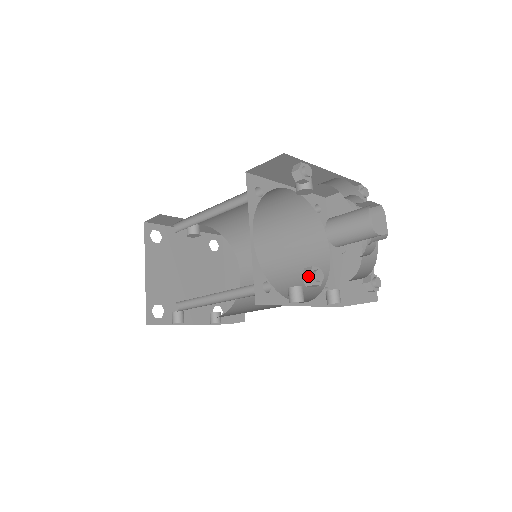
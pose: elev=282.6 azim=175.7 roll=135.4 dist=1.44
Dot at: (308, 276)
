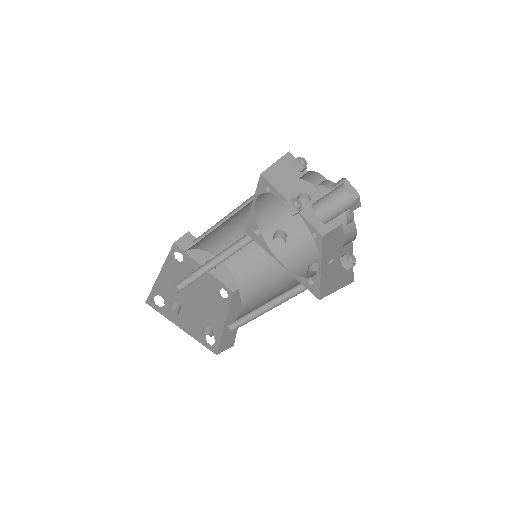
Dot at: (289, 200)
